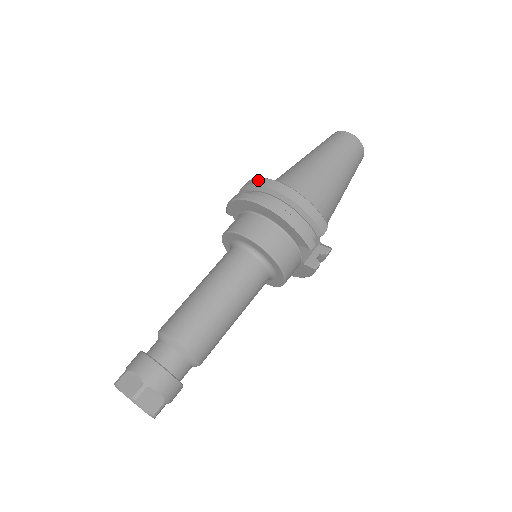
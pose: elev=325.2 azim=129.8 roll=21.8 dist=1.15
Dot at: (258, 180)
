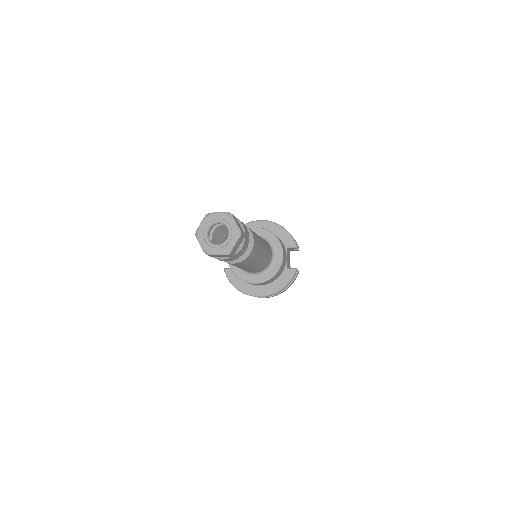
Dot at: occluded
